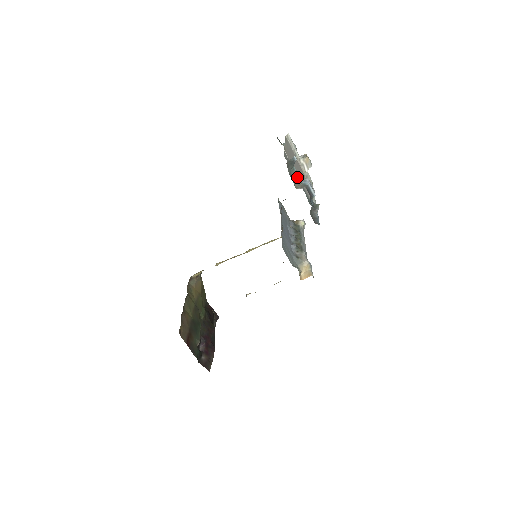
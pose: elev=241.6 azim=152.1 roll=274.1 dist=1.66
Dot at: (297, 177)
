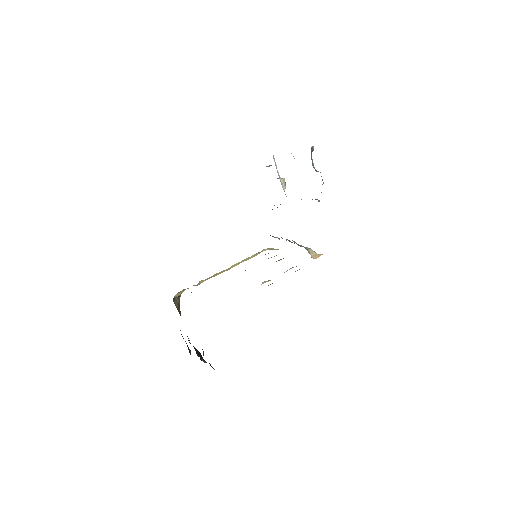
Dot at: (313, 164)
